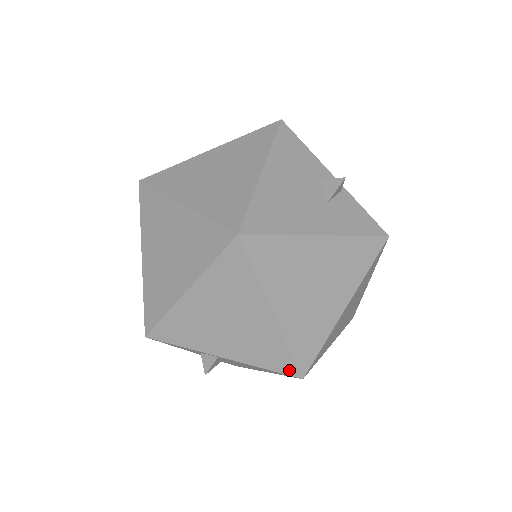
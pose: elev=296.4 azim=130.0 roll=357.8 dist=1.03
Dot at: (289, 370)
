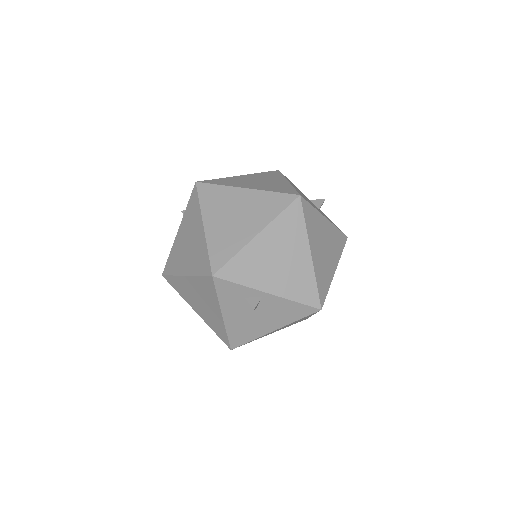
Dot at: (314, 302)
